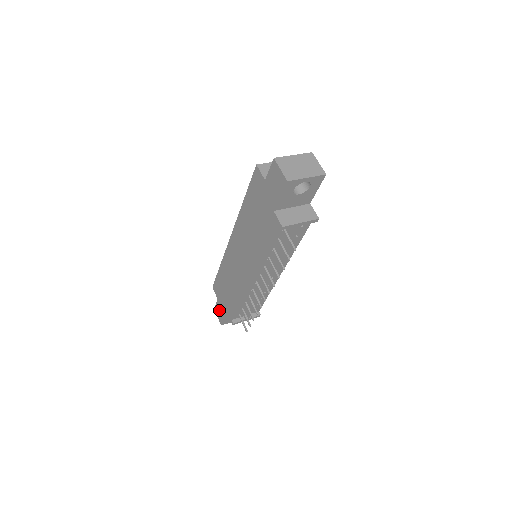
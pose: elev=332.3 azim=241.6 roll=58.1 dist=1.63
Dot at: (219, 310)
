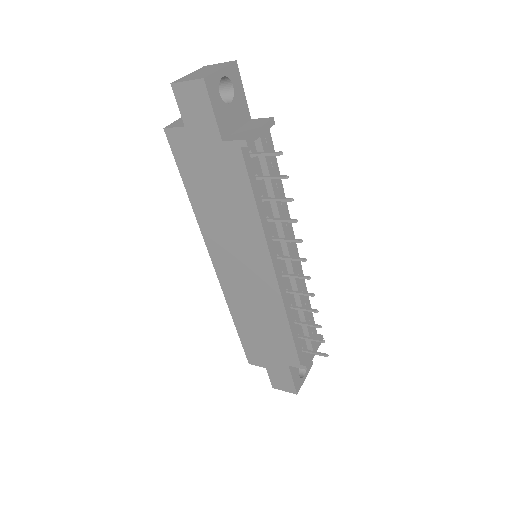
Dot at: (279, 379)
